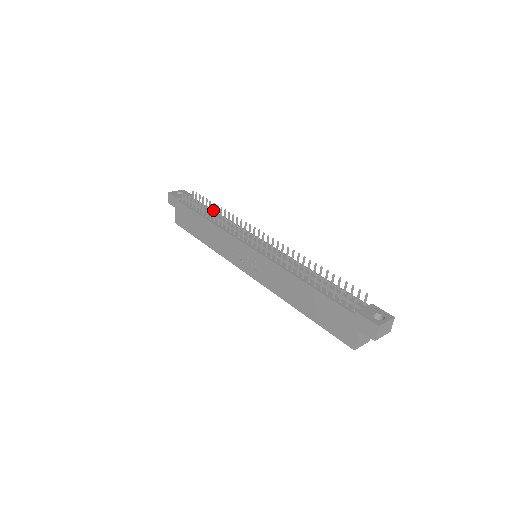
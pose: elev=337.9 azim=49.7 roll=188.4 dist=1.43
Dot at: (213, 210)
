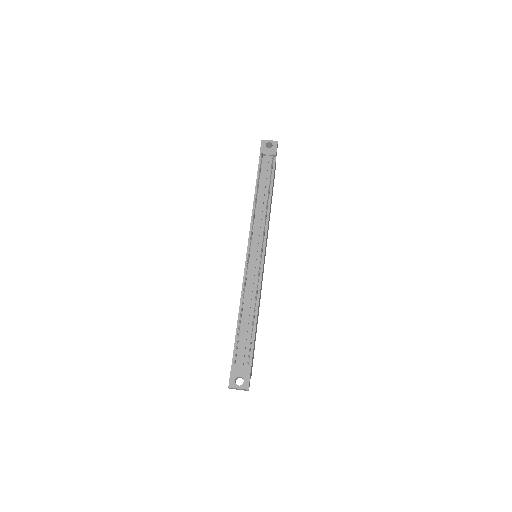
Dot at: (269, 187)
